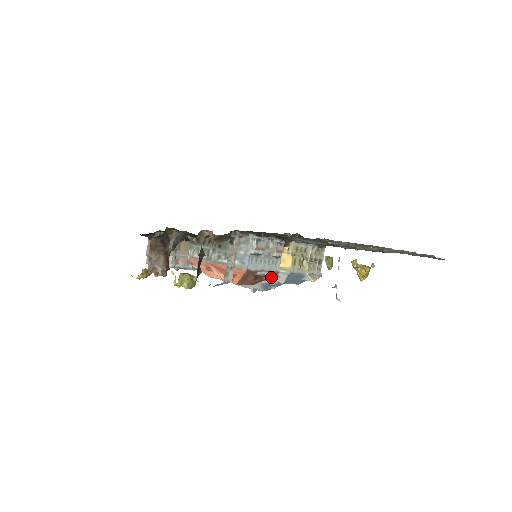
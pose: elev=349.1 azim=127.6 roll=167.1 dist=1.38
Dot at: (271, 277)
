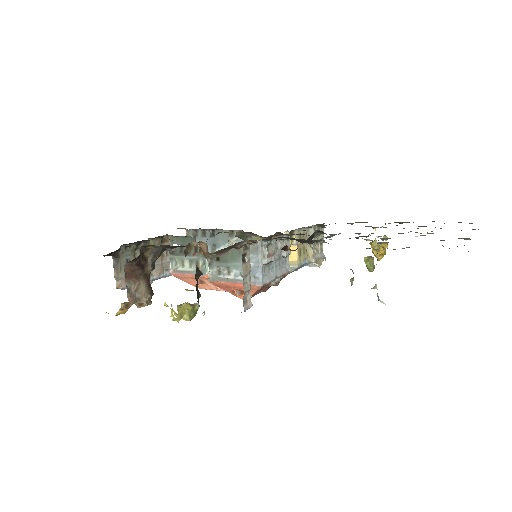
Dot at: occluded
